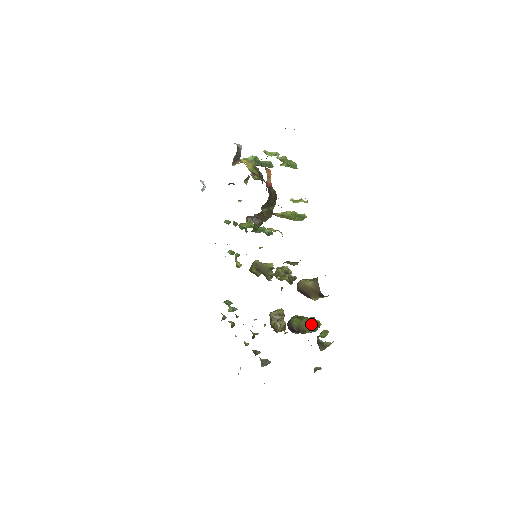
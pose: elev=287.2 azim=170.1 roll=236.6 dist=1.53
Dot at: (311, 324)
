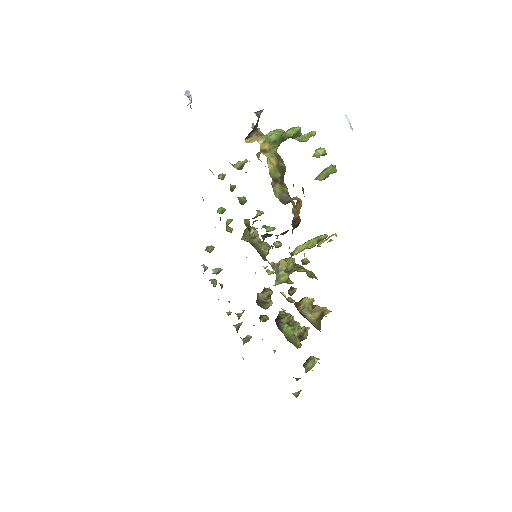
Dot at: (301, 339)
